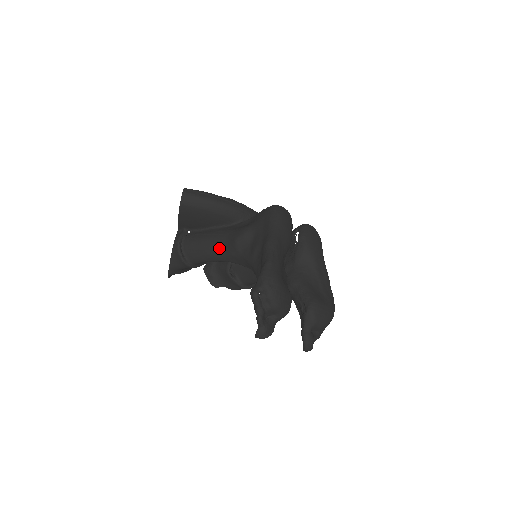
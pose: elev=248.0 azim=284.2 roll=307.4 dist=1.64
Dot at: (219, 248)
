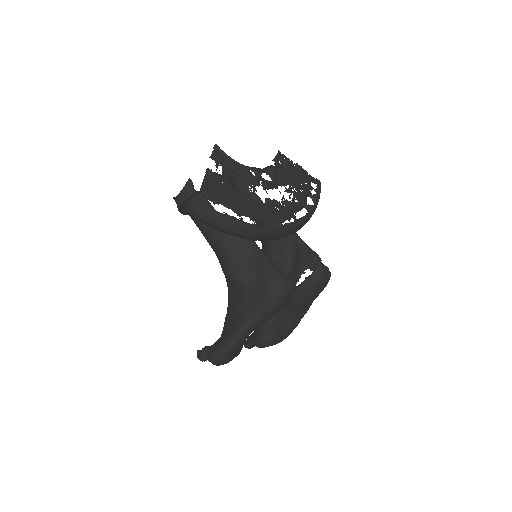
Dot at: (215, 250)
